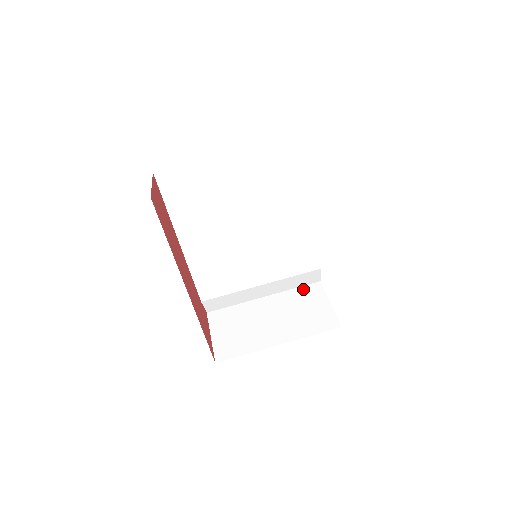
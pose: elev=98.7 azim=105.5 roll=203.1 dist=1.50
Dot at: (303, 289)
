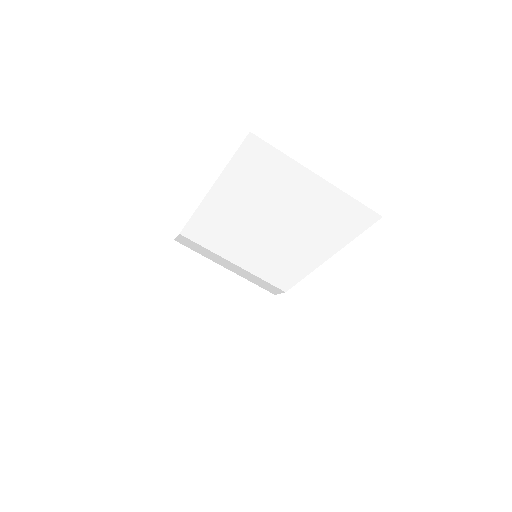
Dot at: (258, 289)
